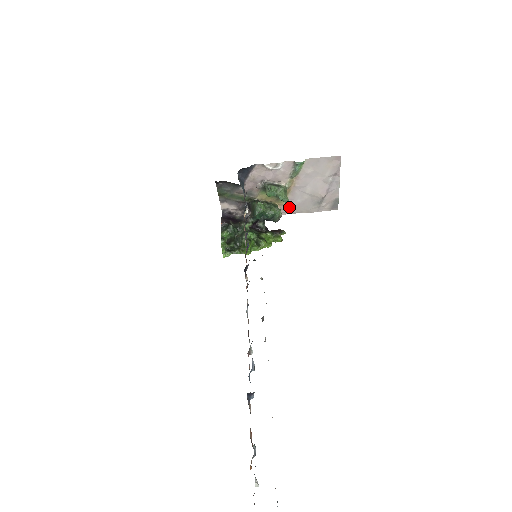
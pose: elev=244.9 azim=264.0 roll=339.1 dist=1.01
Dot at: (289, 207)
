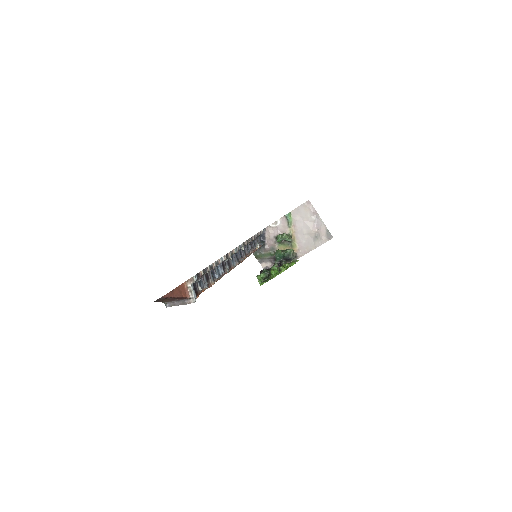
Dot at: (301, 249)
